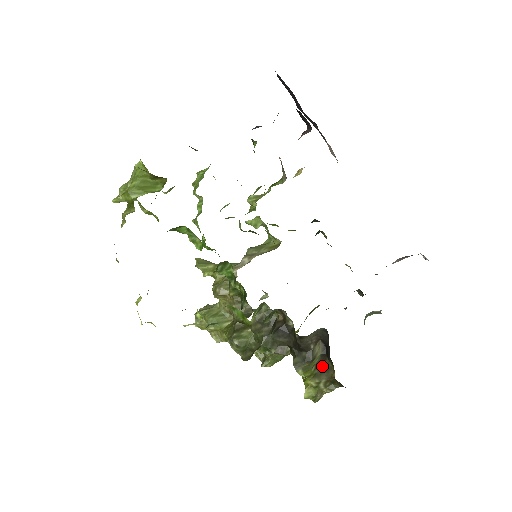
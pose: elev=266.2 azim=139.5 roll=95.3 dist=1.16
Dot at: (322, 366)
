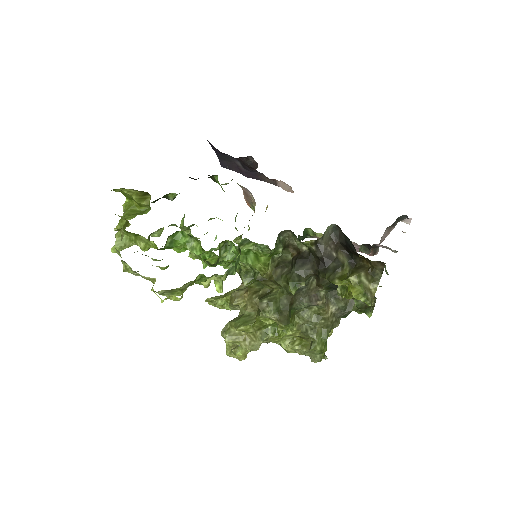
Dot at: (355, 267)
